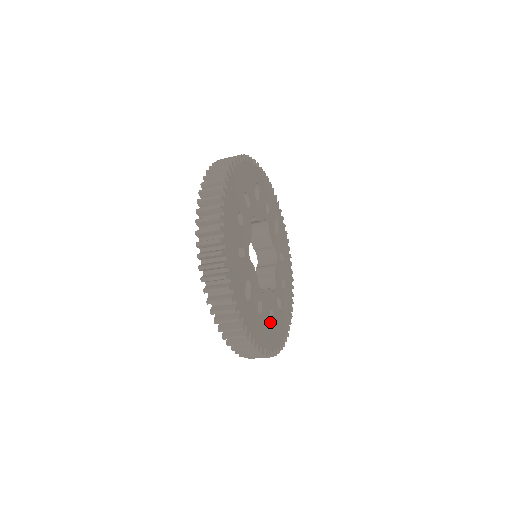
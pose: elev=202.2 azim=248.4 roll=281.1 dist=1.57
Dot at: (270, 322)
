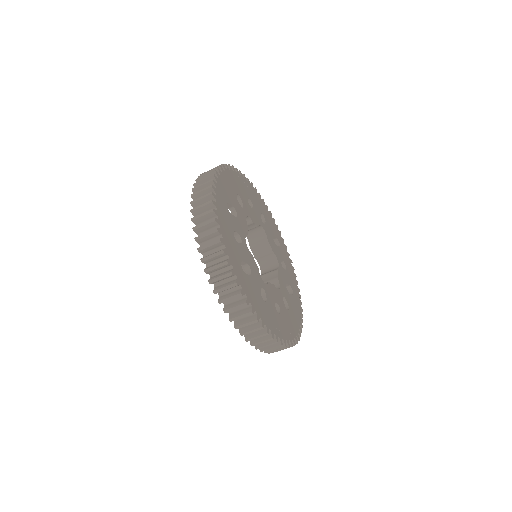
Dot at: occluded
